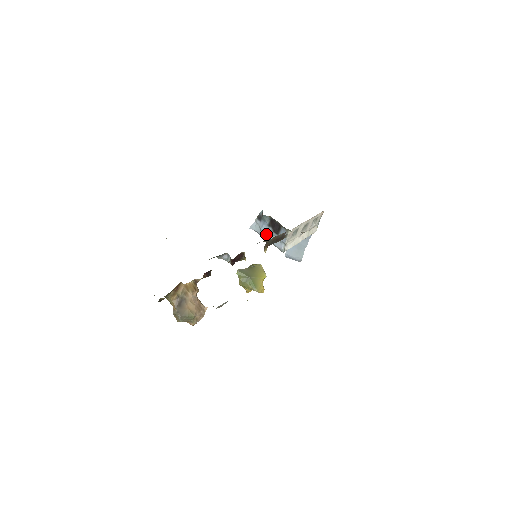
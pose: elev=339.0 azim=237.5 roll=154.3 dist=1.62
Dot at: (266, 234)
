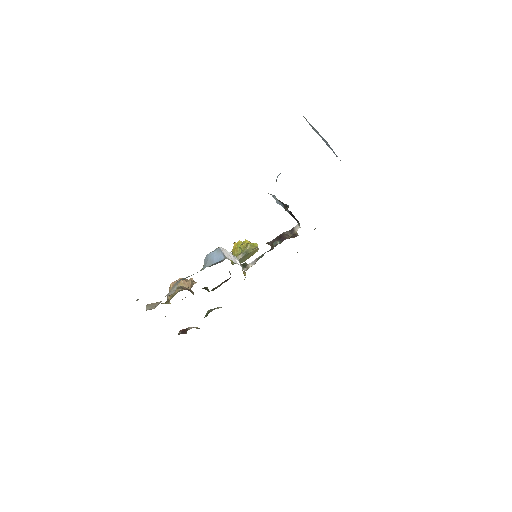
Dot at: occluded
